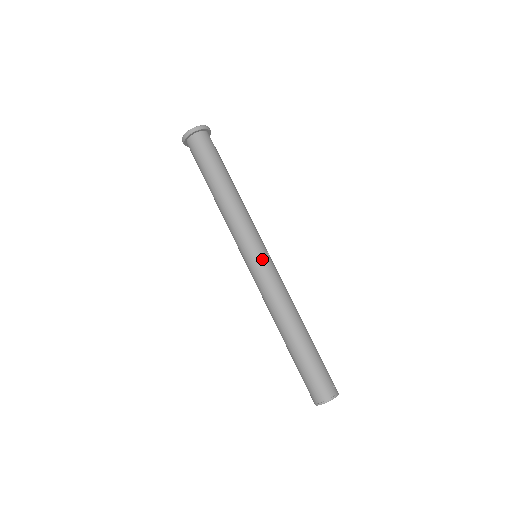
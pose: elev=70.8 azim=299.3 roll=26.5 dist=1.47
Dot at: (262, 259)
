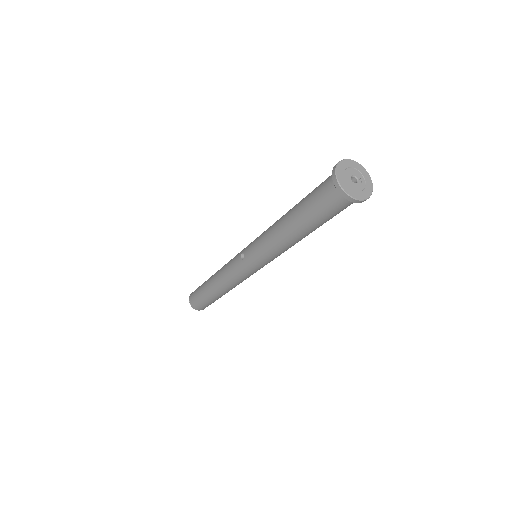
Dot at: occluded
